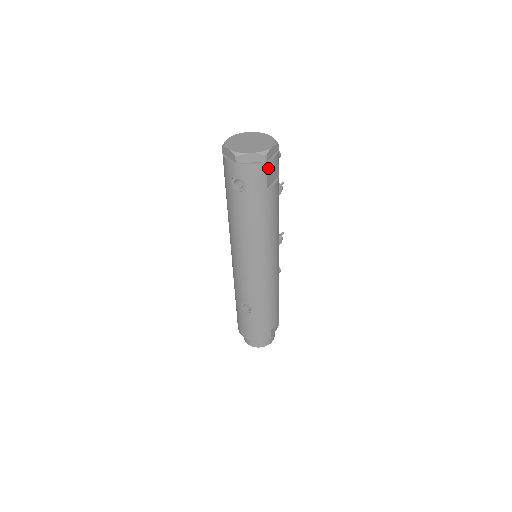
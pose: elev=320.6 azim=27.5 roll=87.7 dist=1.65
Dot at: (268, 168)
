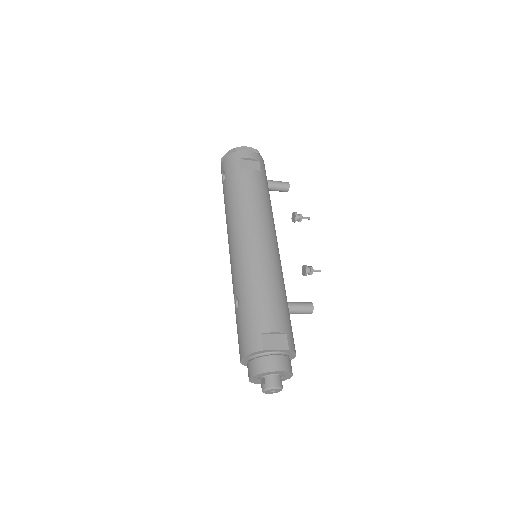
Dot at: (240, 156)
